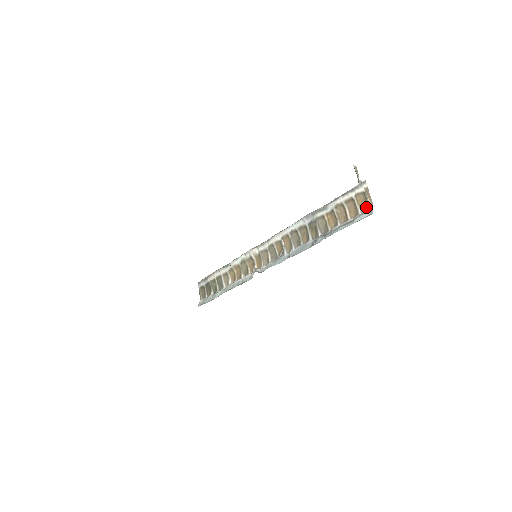
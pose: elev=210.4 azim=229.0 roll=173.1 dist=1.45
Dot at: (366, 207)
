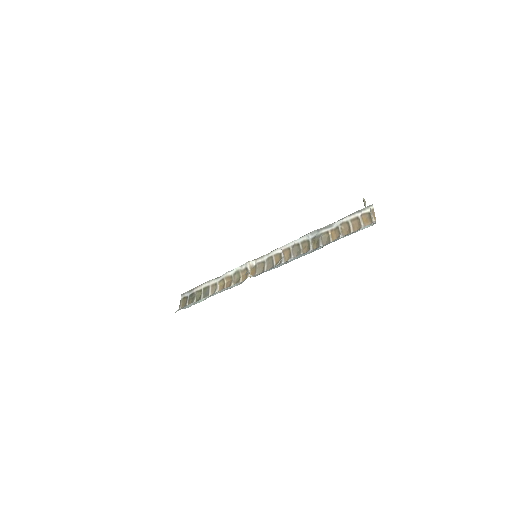
Dot at: (369, 223)
